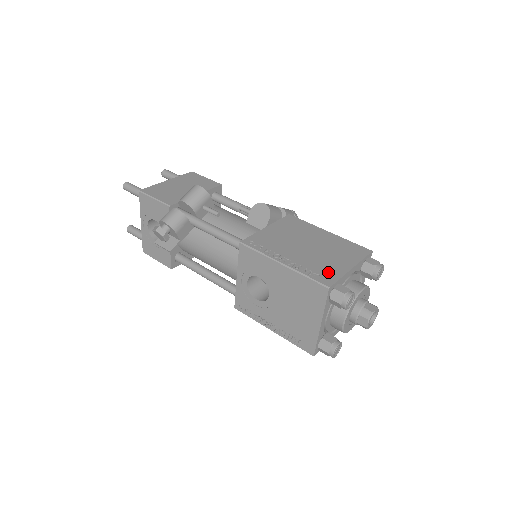
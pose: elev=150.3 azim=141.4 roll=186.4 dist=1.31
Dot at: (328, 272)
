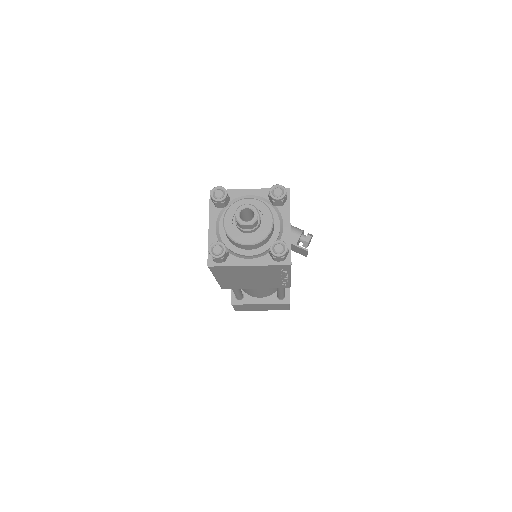
Dot at: occluded
